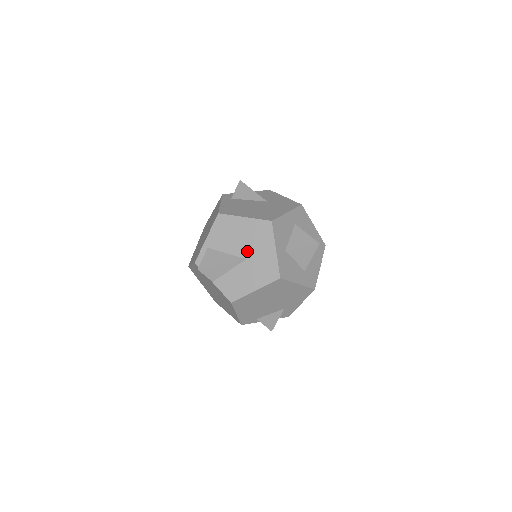
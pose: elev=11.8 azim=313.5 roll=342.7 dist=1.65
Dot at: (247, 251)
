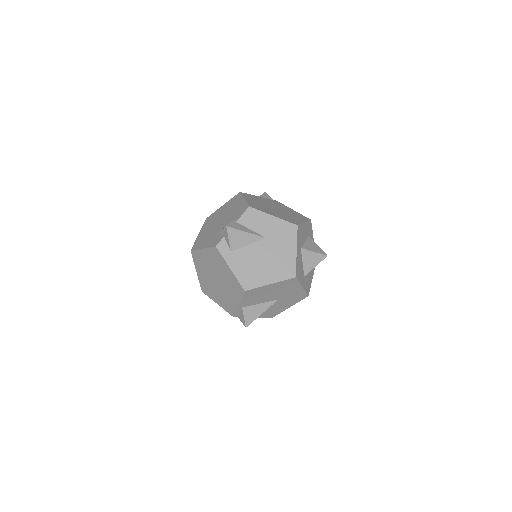
Dot at: (278, 297)
